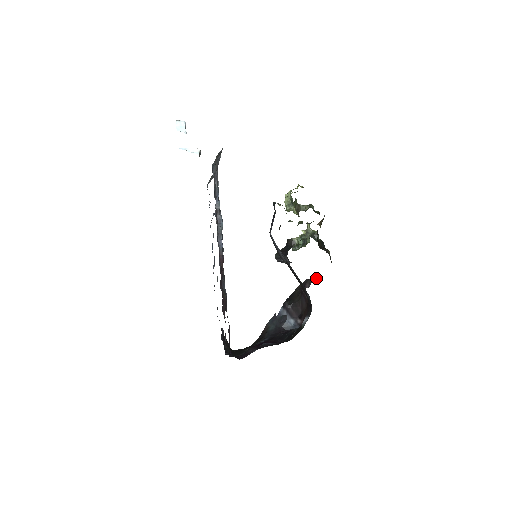
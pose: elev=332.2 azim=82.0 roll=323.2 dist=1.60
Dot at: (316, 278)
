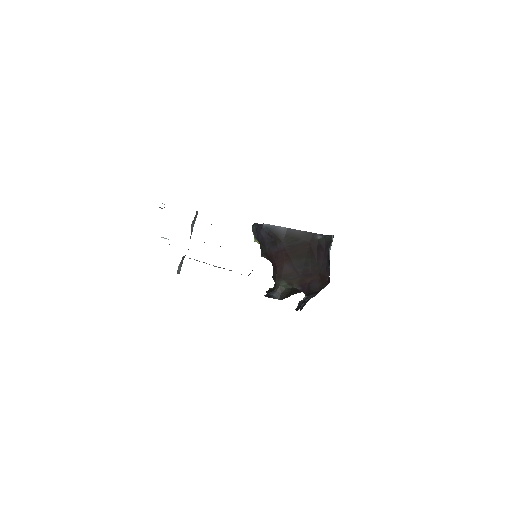
Dot at: occluded
